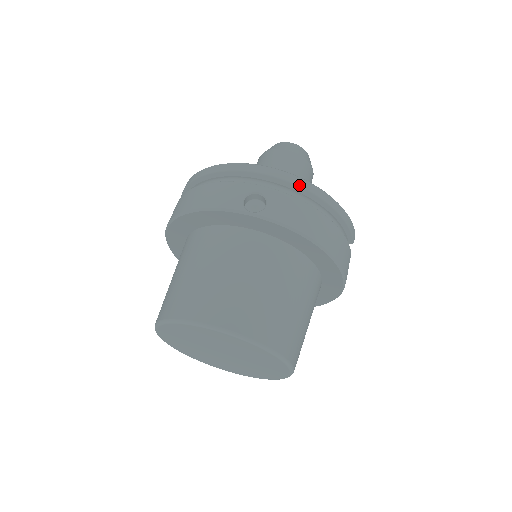
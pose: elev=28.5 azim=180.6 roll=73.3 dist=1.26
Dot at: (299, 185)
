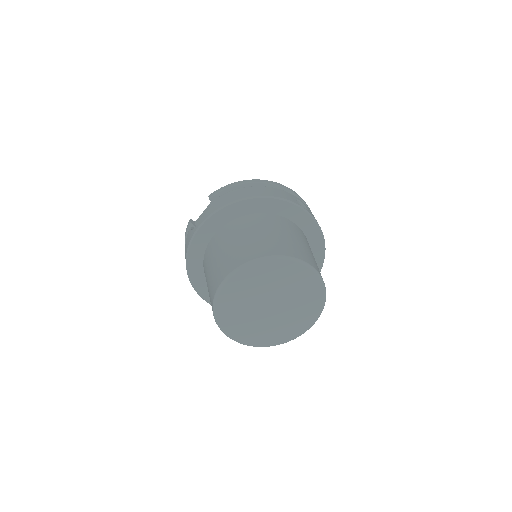
Dot at: occluded
